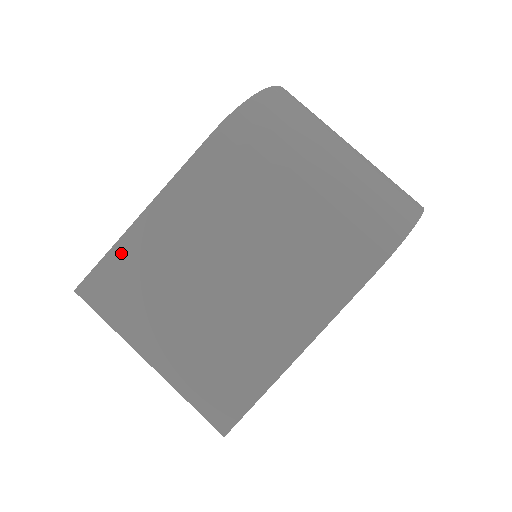
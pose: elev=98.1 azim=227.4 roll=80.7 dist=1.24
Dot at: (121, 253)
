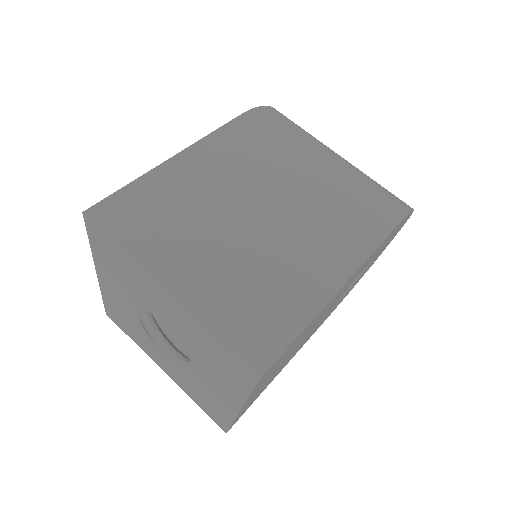
Dot at: (145, 185)
